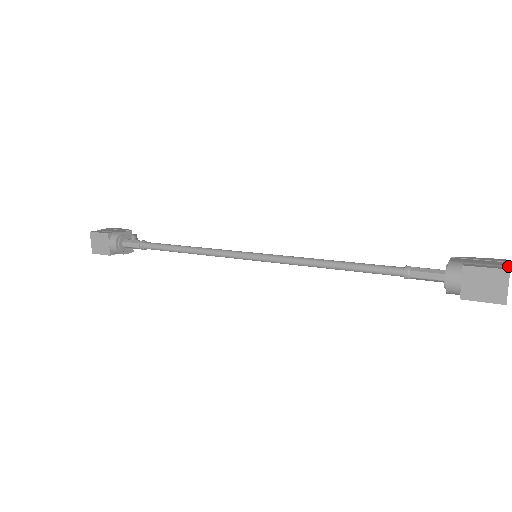
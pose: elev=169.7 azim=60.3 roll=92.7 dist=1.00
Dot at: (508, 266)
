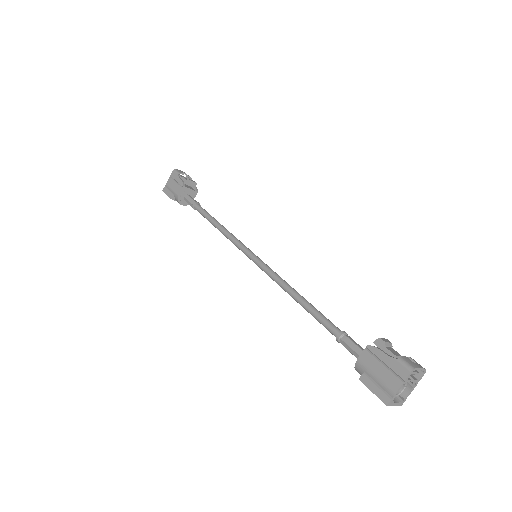
Dot at: (393, 394)
